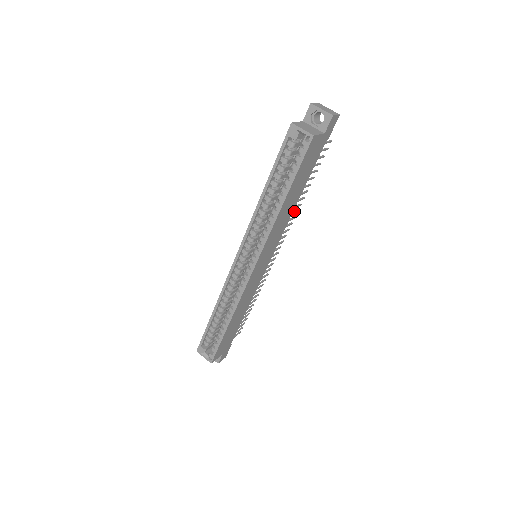
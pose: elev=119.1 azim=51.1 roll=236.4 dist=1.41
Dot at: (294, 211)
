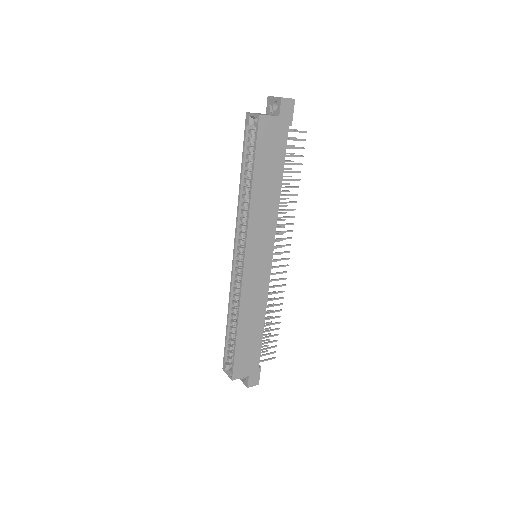
Dot at: (289, 209)
